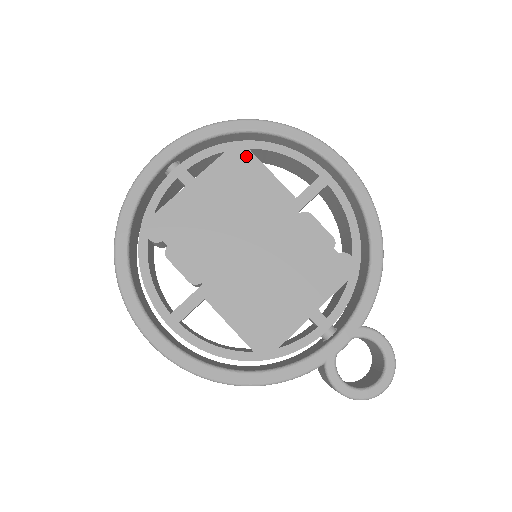
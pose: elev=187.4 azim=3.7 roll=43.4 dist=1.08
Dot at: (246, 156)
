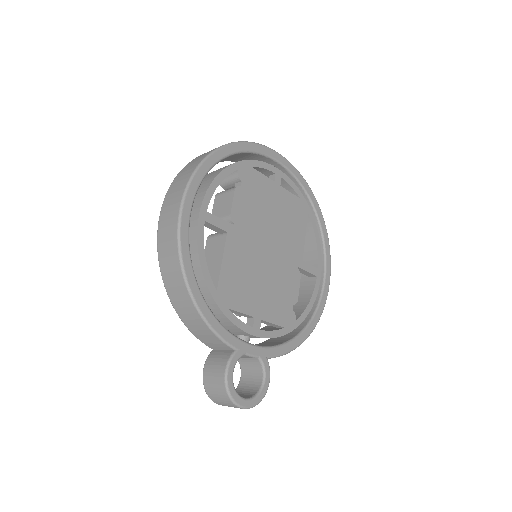
Dot at: (305, 214)
